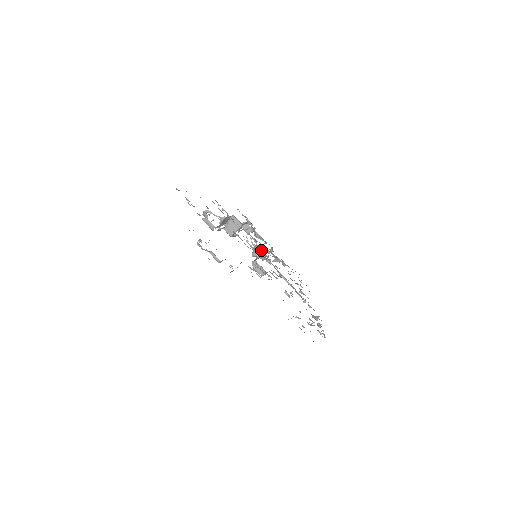
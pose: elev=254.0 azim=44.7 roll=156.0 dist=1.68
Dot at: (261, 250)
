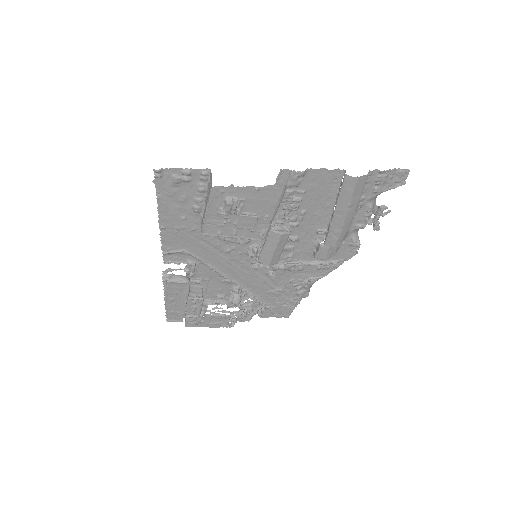
Dot at: (239, 293)
